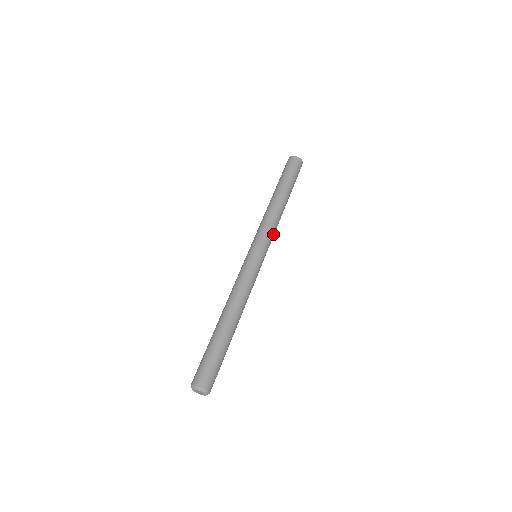
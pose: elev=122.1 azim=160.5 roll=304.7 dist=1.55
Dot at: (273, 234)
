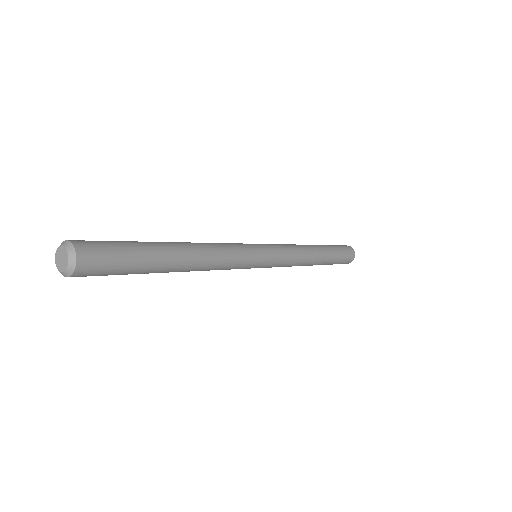
Dot at: (286, 247)
